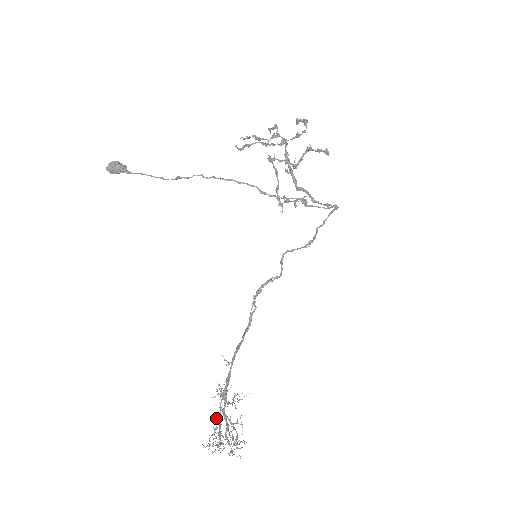
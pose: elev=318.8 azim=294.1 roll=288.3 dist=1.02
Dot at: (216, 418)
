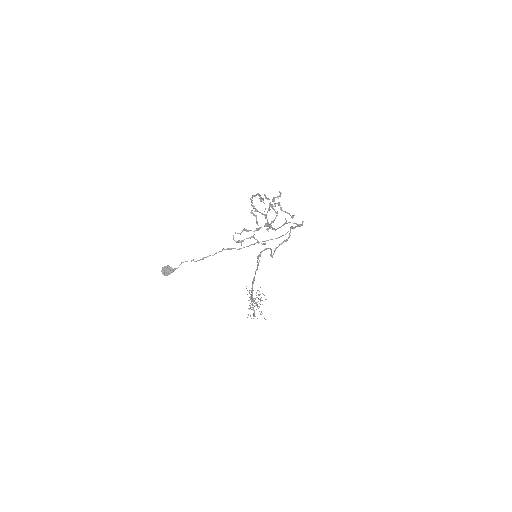
Dot at: occluded
